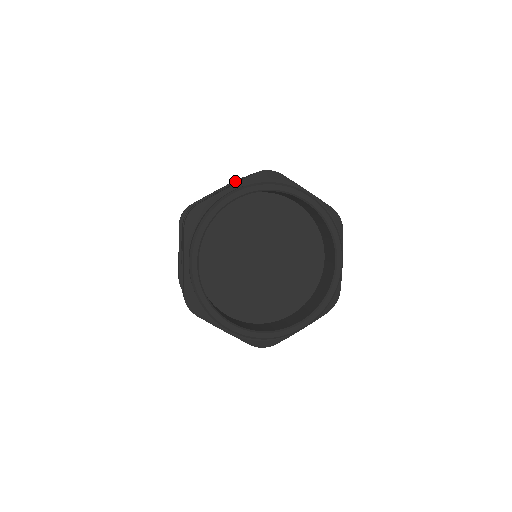
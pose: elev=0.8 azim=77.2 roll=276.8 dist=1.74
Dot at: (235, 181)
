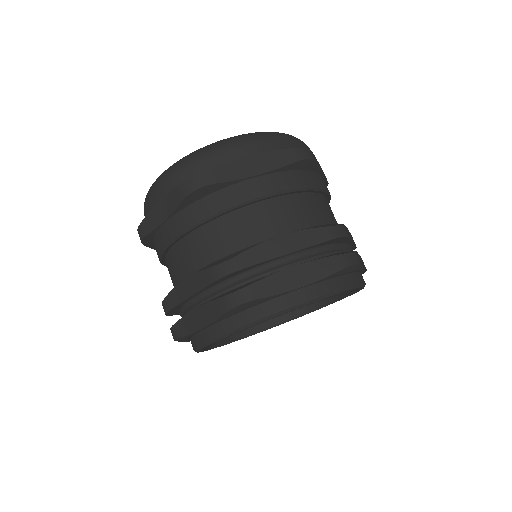
Dot at: (289, 165)
